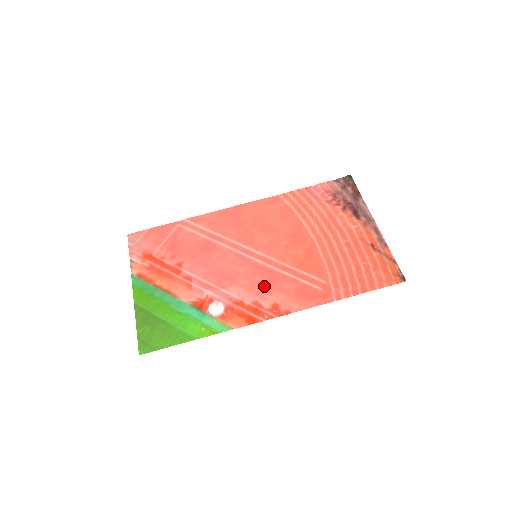
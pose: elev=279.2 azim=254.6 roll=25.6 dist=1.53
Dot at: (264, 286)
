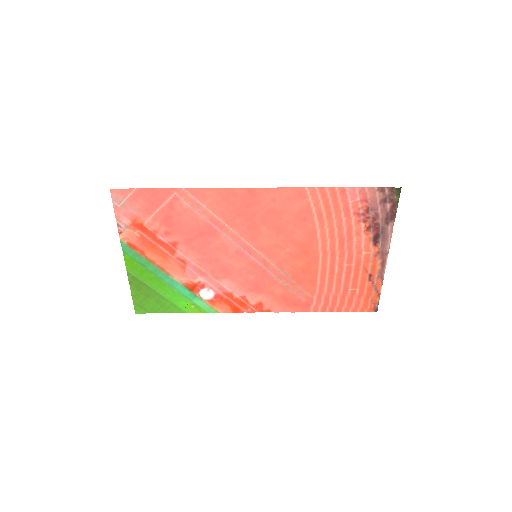
Dot at: (255, 286)
